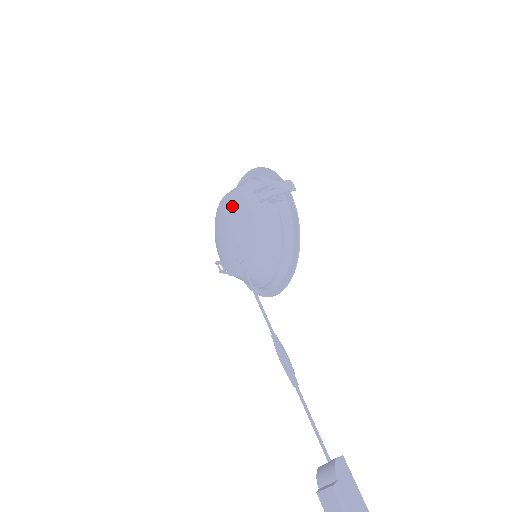
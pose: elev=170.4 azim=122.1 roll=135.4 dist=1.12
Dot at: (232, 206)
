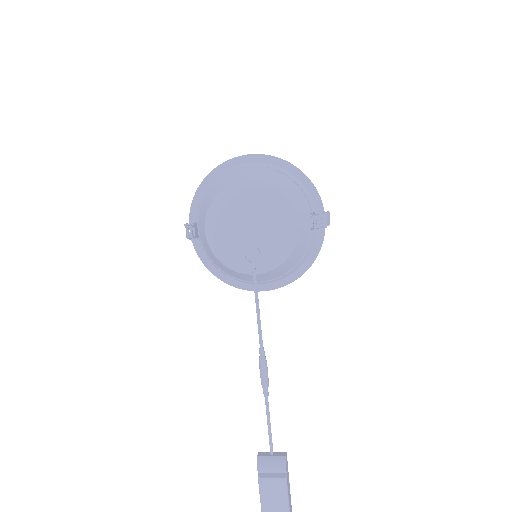
Dot at: (274, 207)
